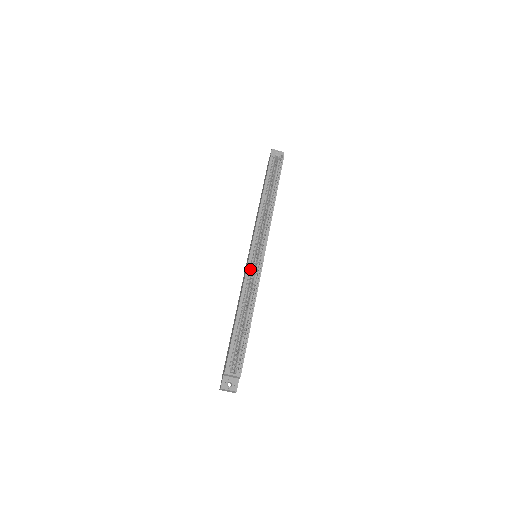
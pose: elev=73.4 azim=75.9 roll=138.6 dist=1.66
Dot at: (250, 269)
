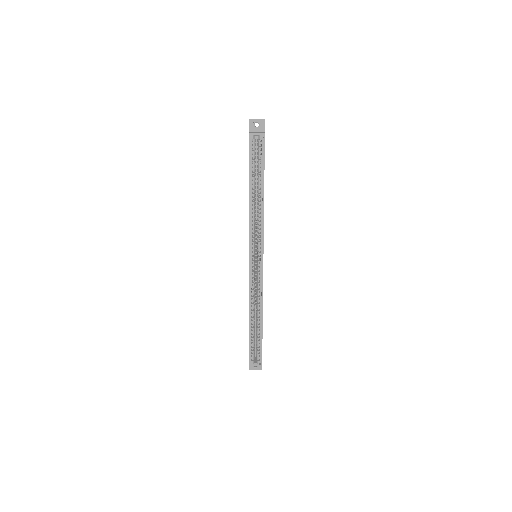
Dot at: (252, 278)
